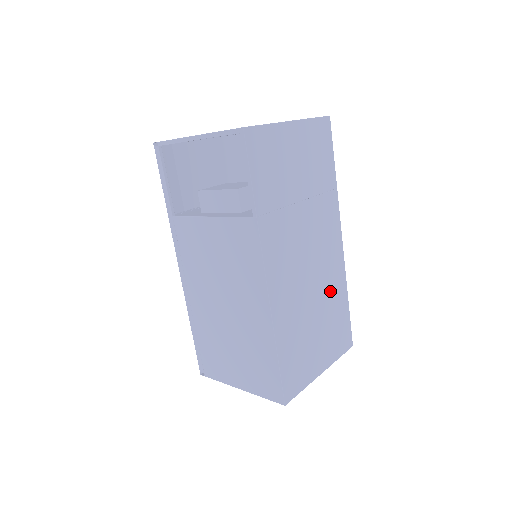
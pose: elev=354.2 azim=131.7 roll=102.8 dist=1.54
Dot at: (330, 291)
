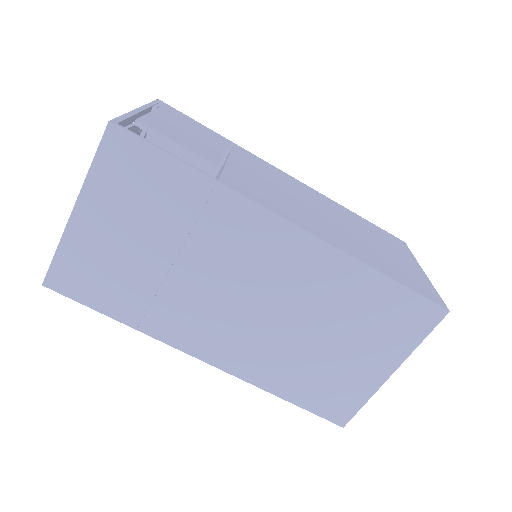
Dot at: (326, 295)
